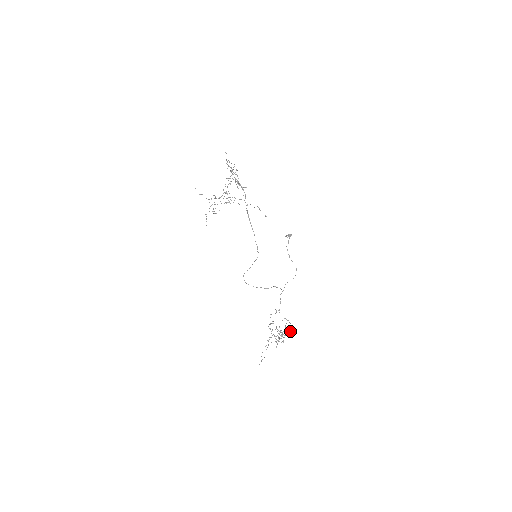
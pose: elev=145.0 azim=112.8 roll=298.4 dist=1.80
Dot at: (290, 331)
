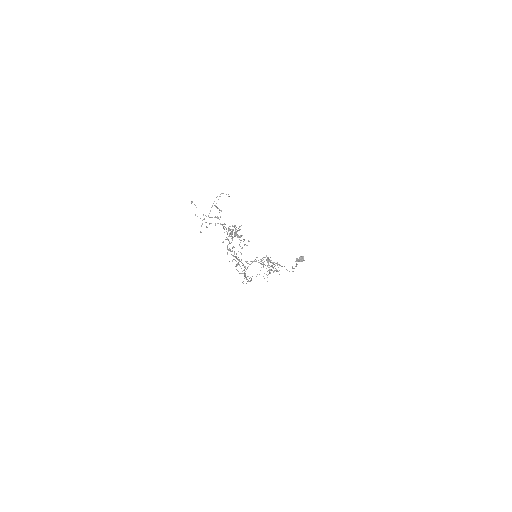
Dot at: occluded
